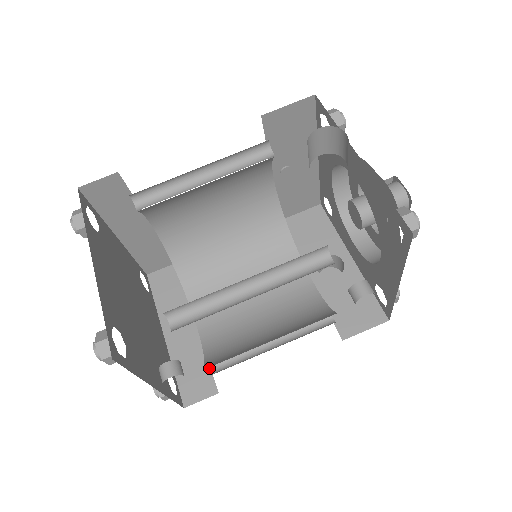
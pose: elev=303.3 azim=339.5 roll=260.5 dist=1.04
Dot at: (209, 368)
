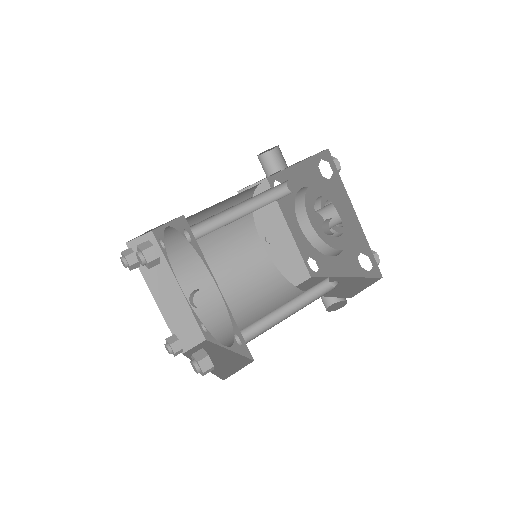
Dot at: (241, 345)
